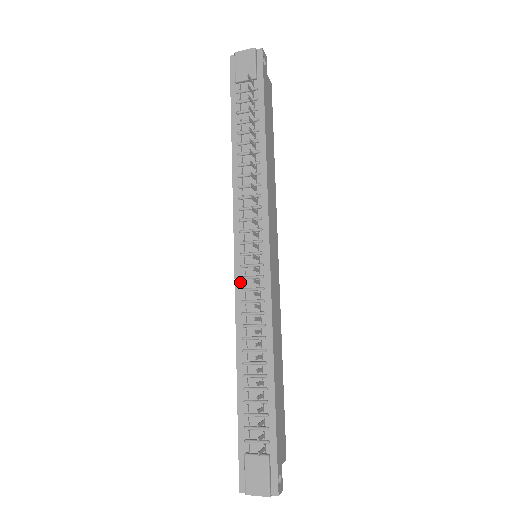
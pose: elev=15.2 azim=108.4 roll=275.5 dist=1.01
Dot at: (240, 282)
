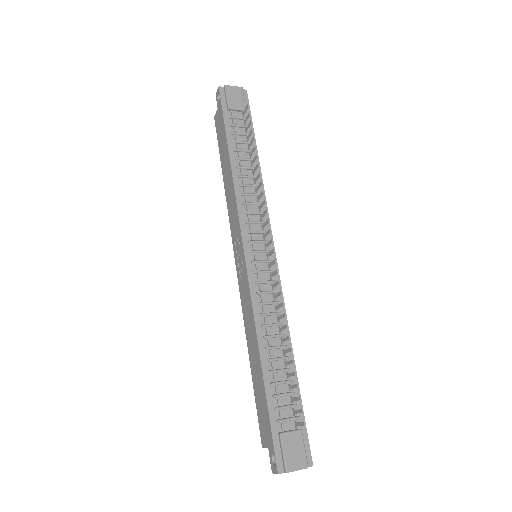
Dot at: (253, 276)
